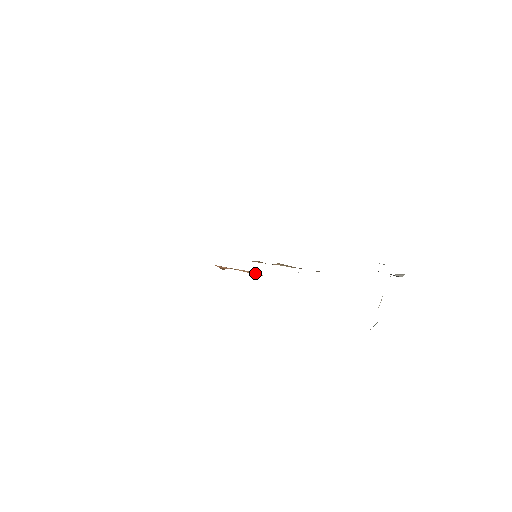
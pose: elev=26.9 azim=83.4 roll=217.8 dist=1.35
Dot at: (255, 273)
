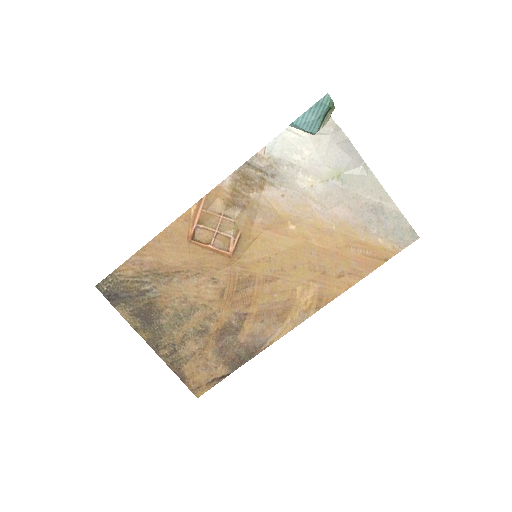
Dot at: (201, 202)
